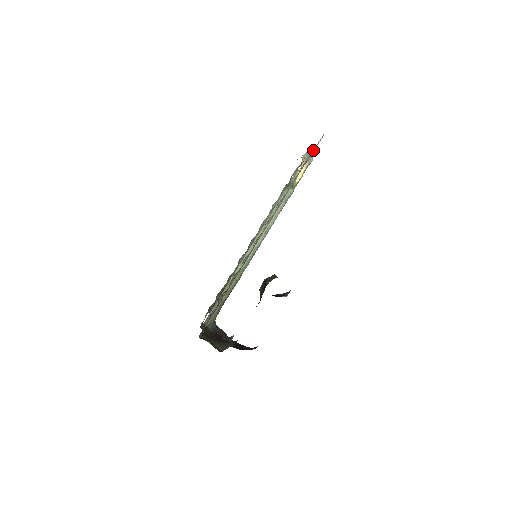
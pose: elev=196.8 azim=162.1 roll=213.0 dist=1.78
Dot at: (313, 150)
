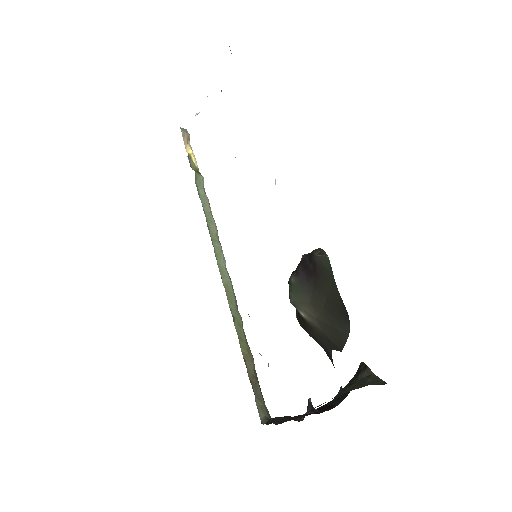
Dot at: occluded
